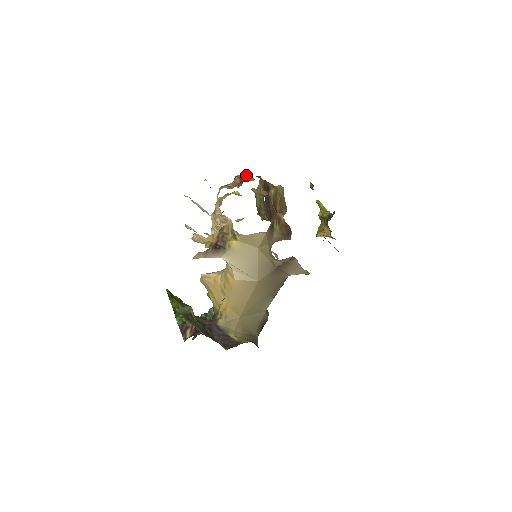
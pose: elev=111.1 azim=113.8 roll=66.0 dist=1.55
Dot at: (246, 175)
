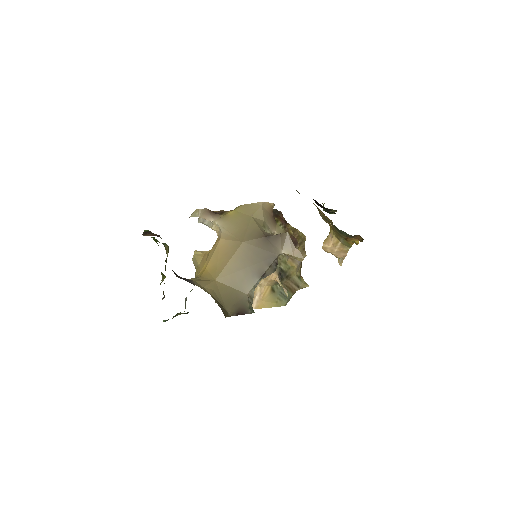
Dot at: occluded
